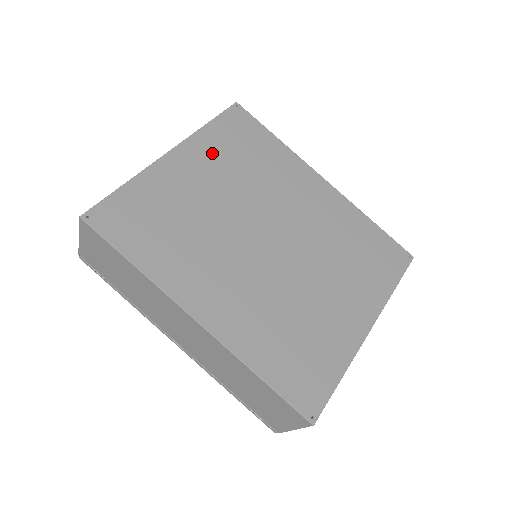
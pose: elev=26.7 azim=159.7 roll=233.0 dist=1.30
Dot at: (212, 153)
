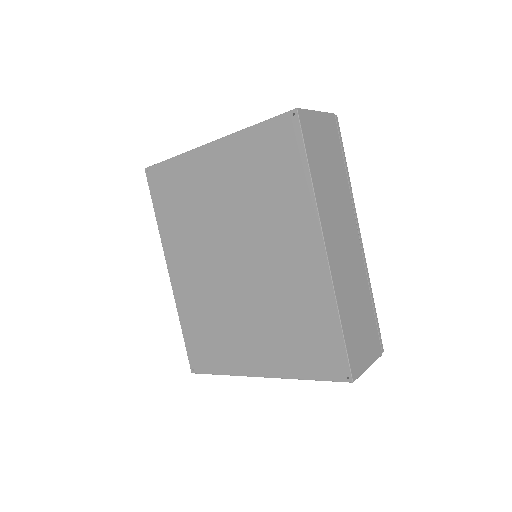
Dot at: (239, 161)
